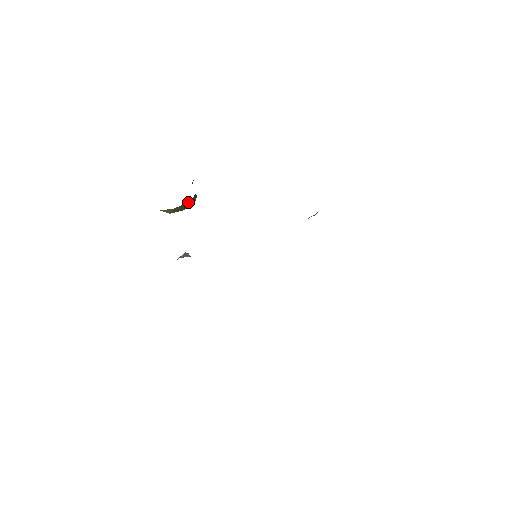
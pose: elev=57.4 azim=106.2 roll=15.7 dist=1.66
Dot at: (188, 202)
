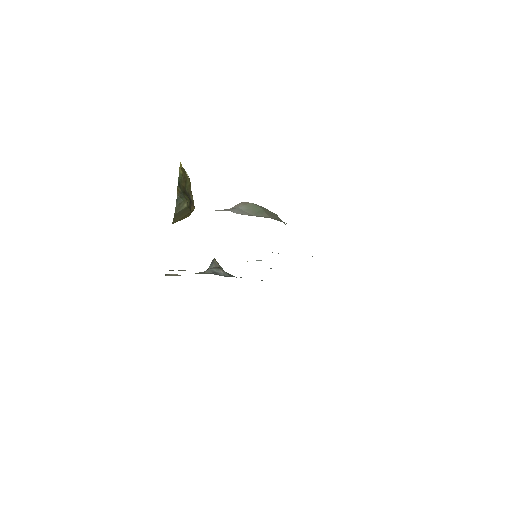
Dot at: (175, 213)
